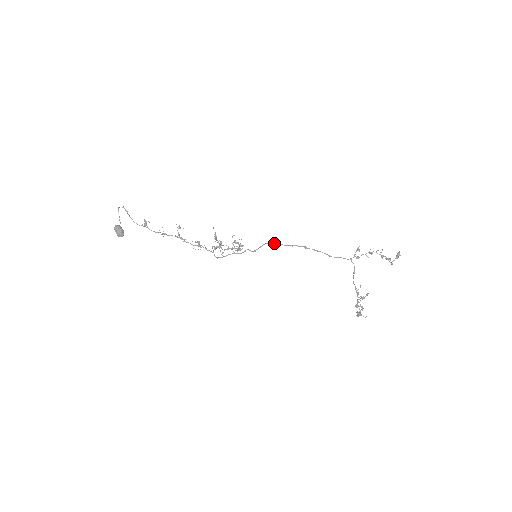
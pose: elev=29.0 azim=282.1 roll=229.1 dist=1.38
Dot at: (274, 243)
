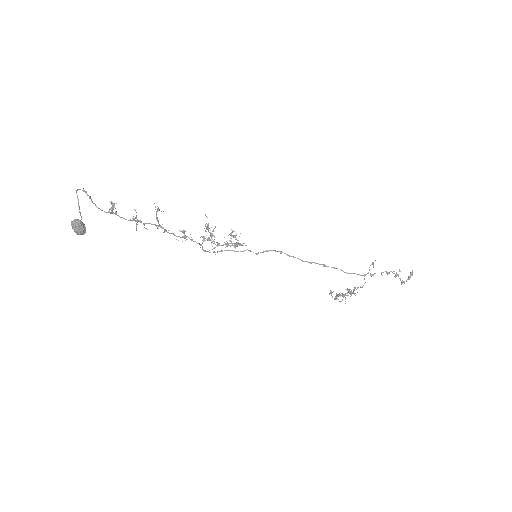
Dot at: (288, 255)
